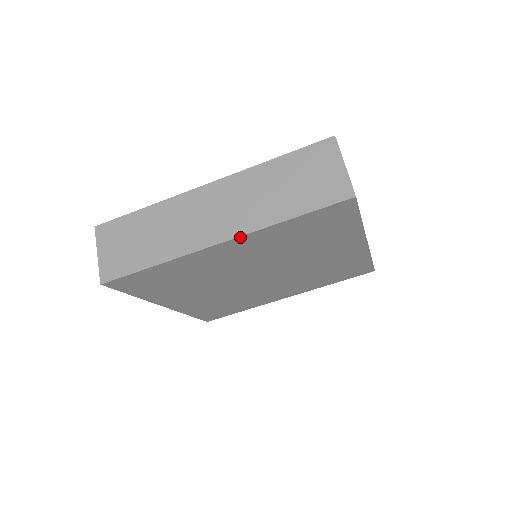
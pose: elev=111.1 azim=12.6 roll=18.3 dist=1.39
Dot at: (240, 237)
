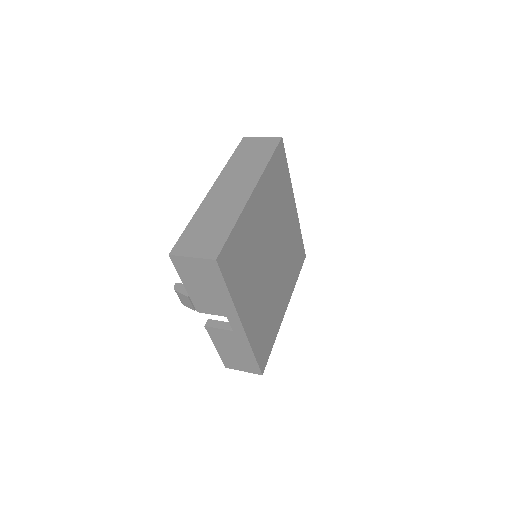
Dot at: (259, 182)
